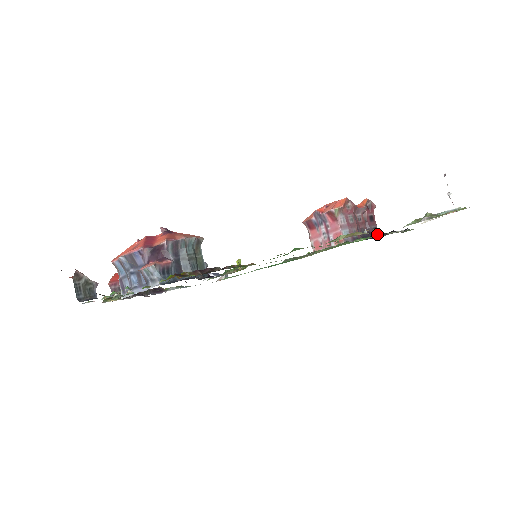
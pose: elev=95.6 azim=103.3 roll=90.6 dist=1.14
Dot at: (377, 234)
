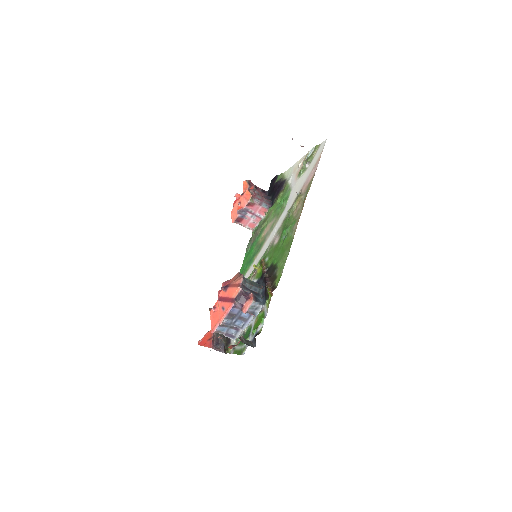
Dot at: (277, 191)
